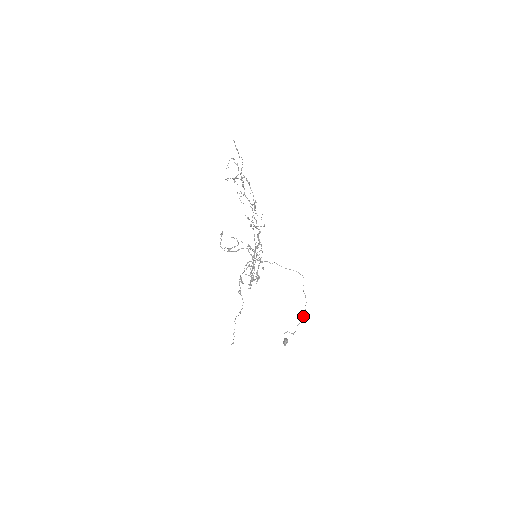
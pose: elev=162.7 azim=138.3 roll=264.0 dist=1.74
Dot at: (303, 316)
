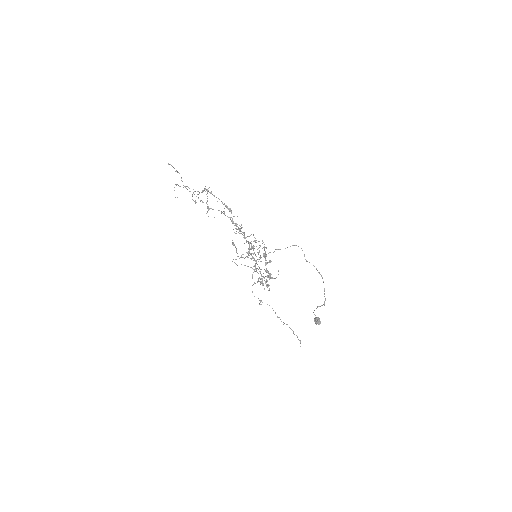
Dot at: (323, 281)
